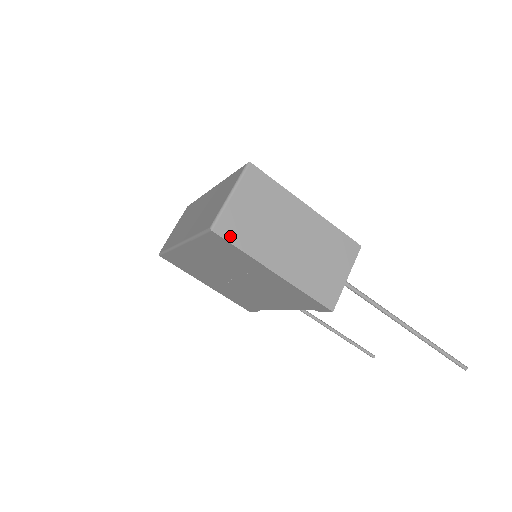
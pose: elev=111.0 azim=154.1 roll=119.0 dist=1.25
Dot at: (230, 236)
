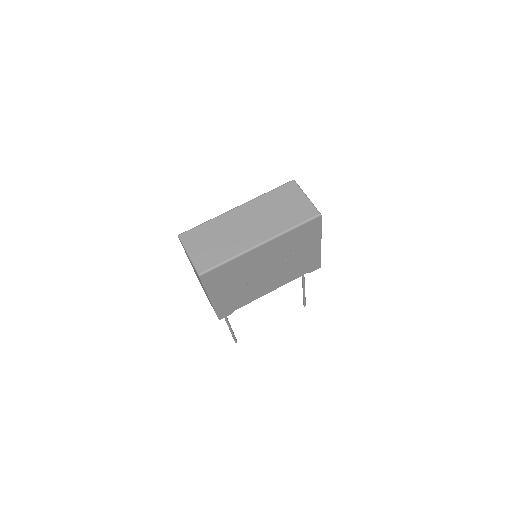
Dot at: (320, 220)
